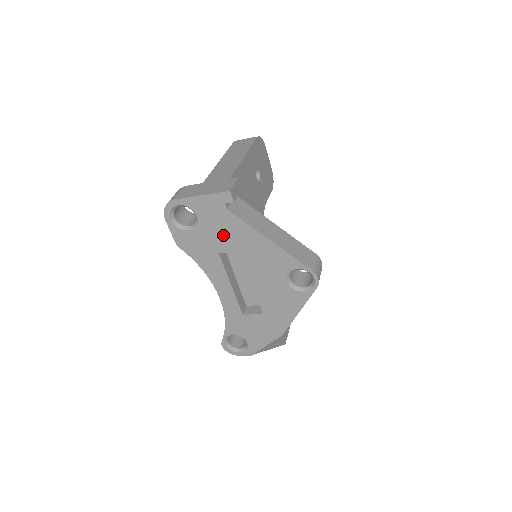
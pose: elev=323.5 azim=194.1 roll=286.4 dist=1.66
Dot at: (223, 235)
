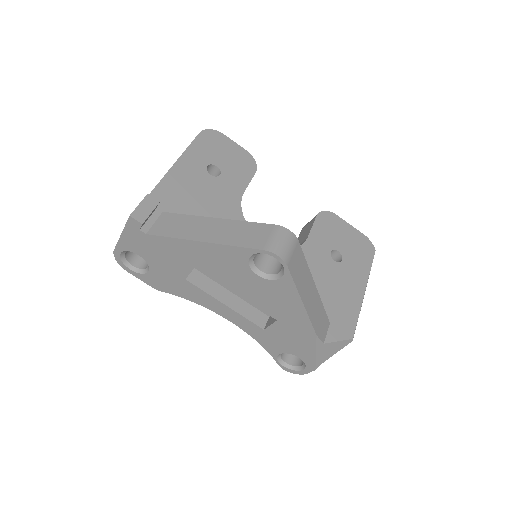
Dot at: (169, 260)
